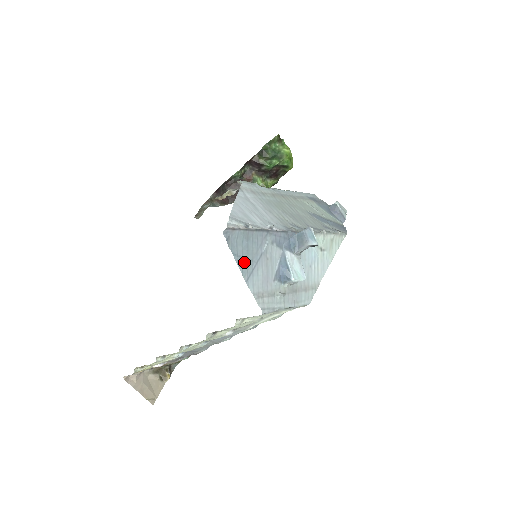
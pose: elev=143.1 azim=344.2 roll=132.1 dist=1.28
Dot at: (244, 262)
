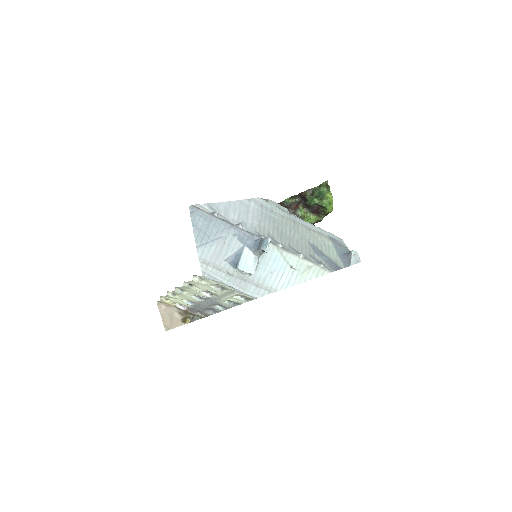
Dot at: (201, 234)
